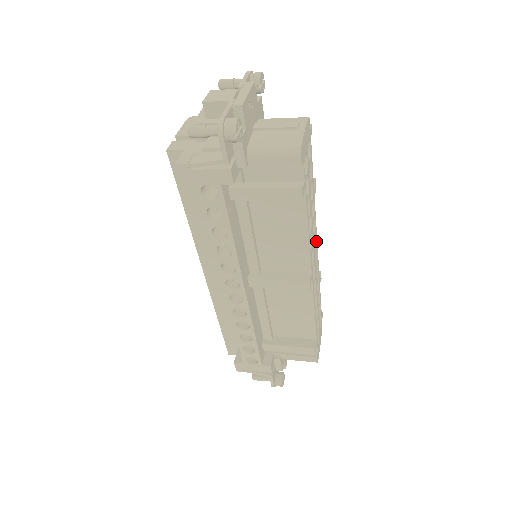
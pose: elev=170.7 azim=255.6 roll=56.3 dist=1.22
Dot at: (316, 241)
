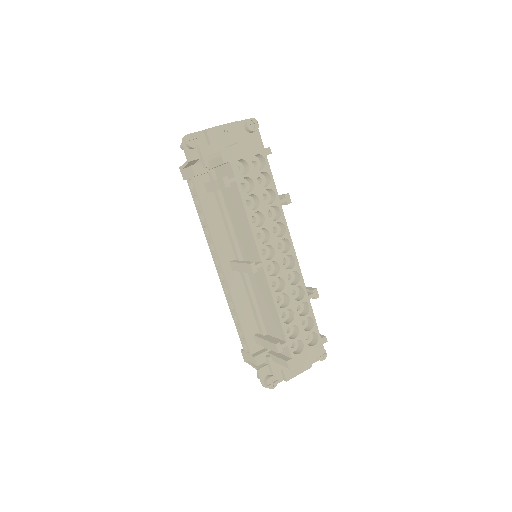
Dot at: (290, 247)
